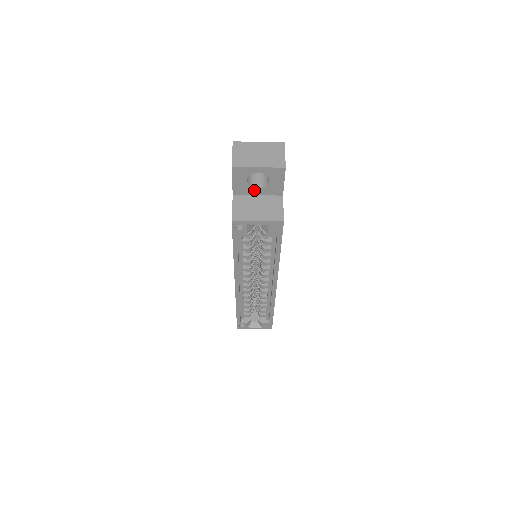
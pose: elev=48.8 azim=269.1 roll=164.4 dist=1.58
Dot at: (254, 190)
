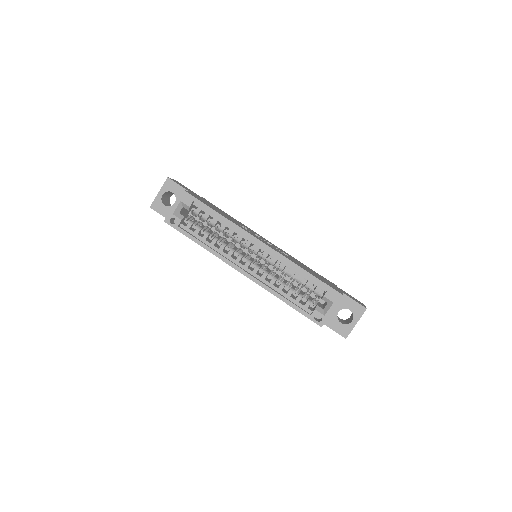
Dot at: occluded
